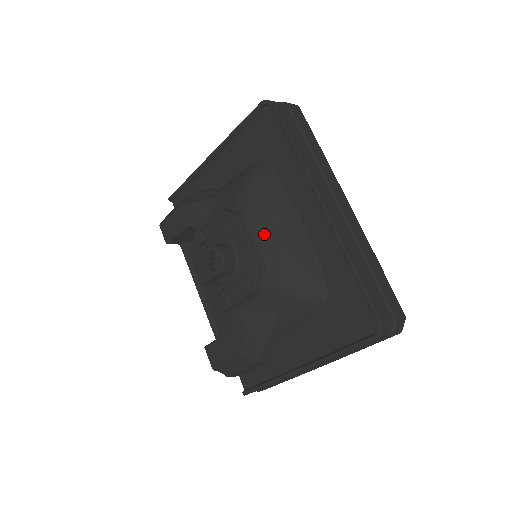
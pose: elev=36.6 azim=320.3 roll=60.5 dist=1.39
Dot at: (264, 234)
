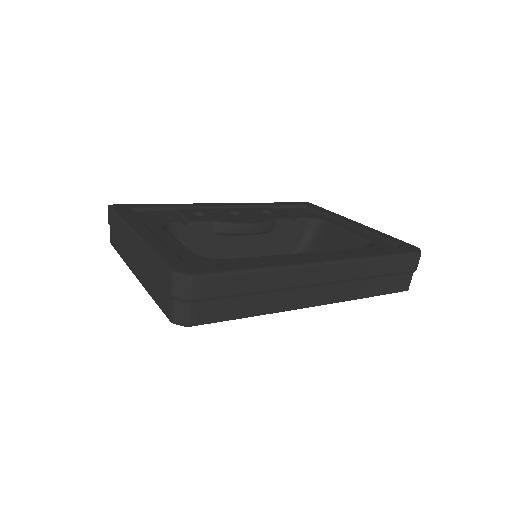
Dot at: occluded
